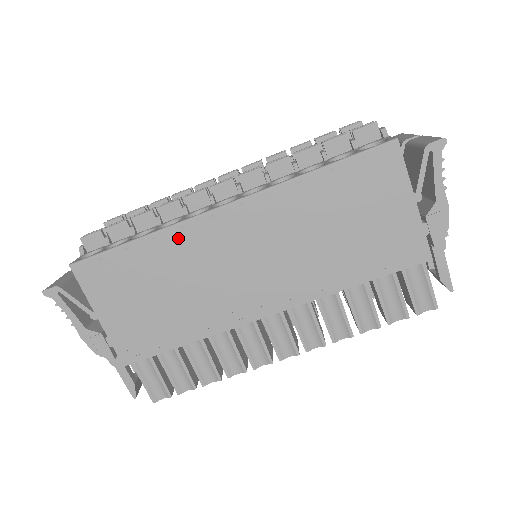
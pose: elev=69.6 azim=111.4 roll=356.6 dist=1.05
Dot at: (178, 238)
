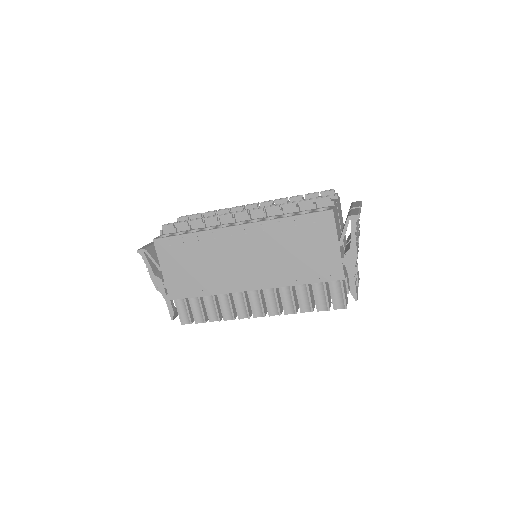
Dot at: (210, 238)
